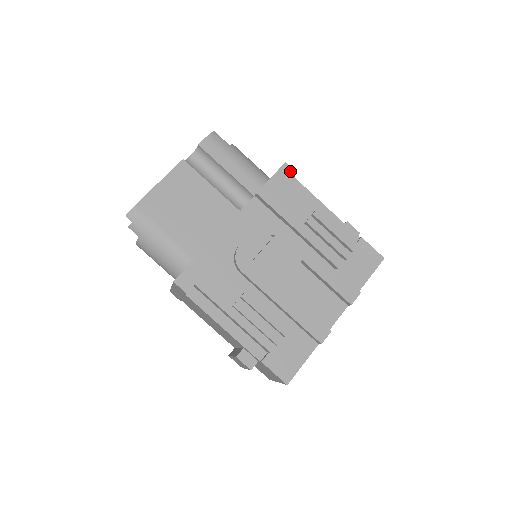
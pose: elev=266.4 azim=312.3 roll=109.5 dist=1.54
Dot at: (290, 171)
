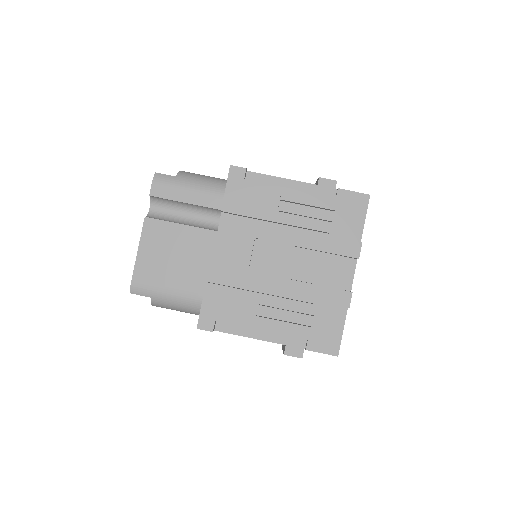
Dot at: (239, 171)
